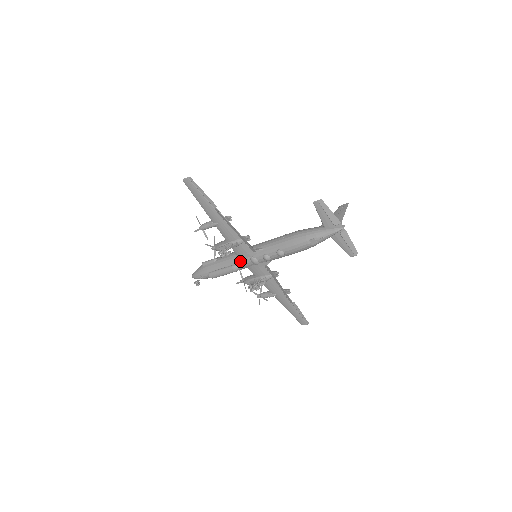
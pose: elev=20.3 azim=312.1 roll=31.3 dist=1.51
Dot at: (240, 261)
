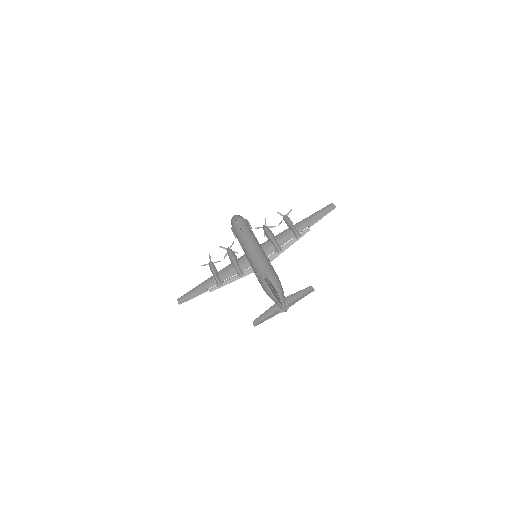
Dot at: occluded
